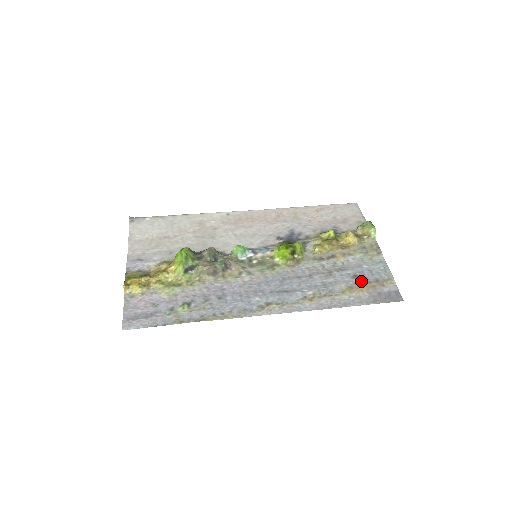
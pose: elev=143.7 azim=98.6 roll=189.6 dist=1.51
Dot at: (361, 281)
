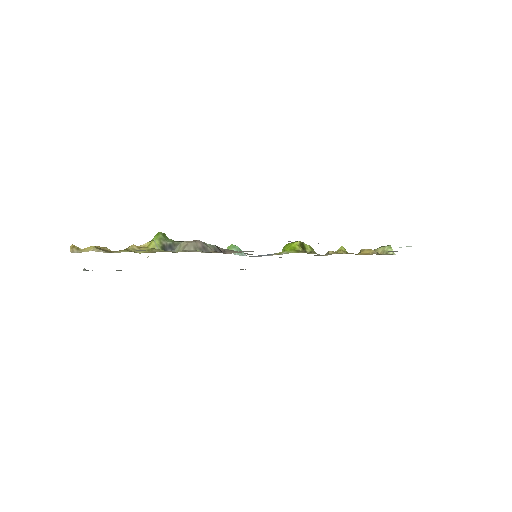
Dot at: occluded
